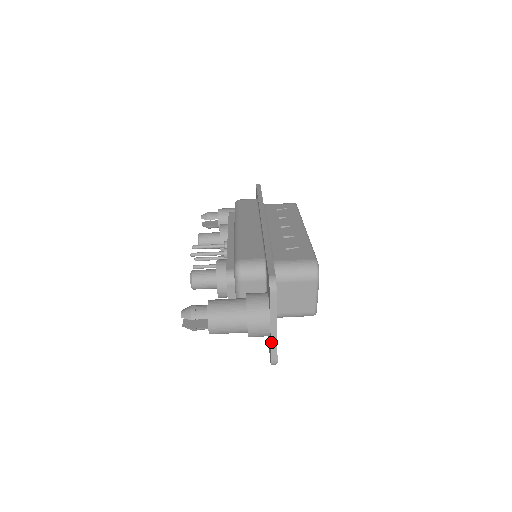
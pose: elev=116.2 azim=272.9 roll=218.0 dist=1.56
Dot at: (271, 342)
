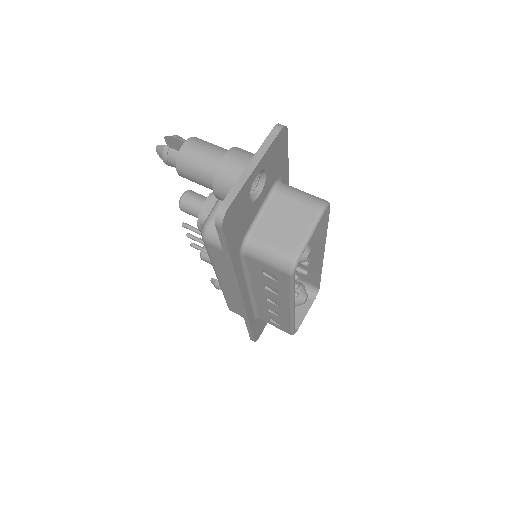
Dot at: (237, 181)
